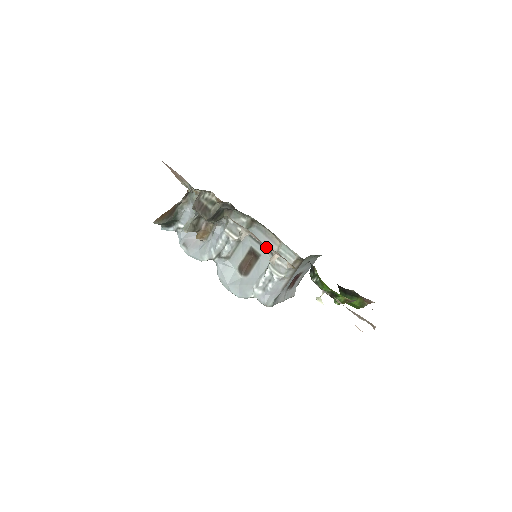
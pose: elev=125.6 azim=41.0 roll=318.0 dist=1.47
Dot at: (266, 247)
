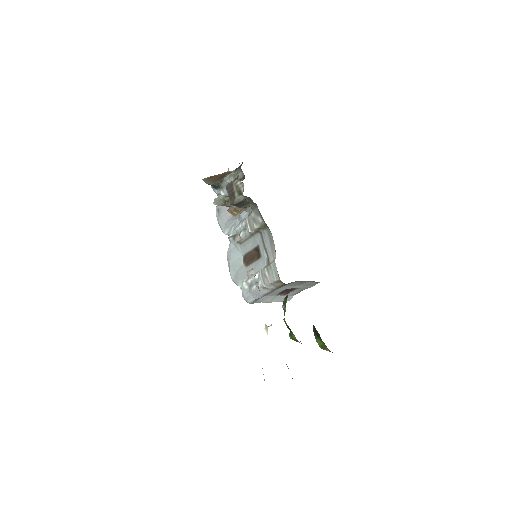
Dot at: (267, 253)
